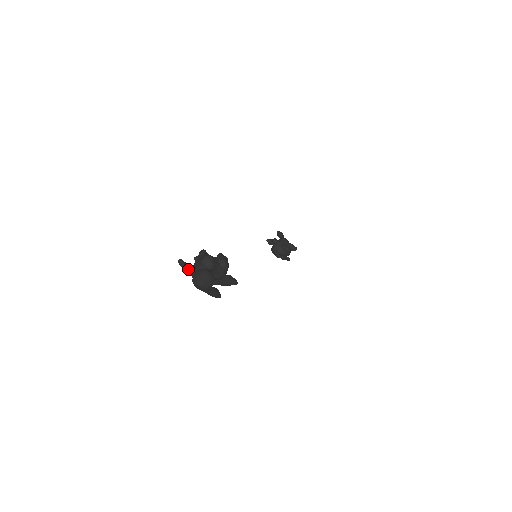
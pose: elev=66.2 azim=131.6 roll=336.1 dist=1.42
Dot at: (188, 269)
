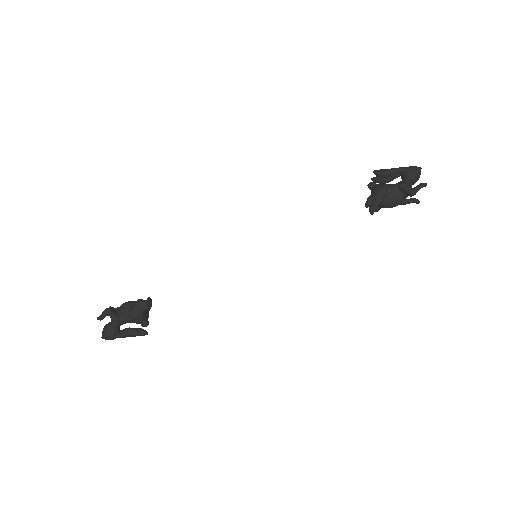
Dot at: occluded
